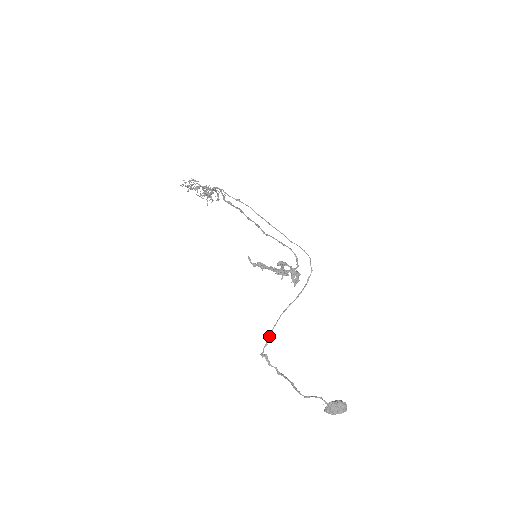
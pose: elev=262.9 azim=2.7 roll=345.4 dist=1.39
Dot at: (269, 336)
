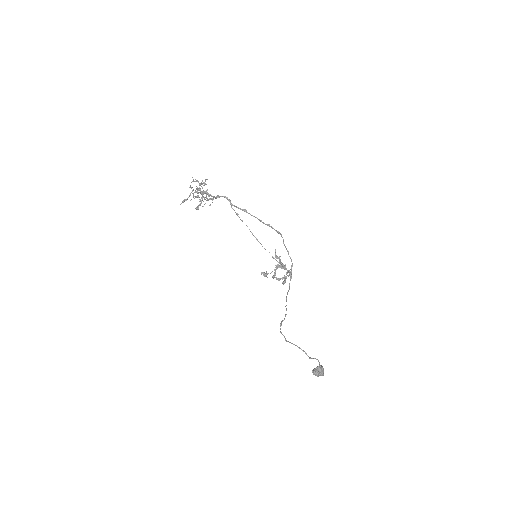
Dot at: (286, 309)
